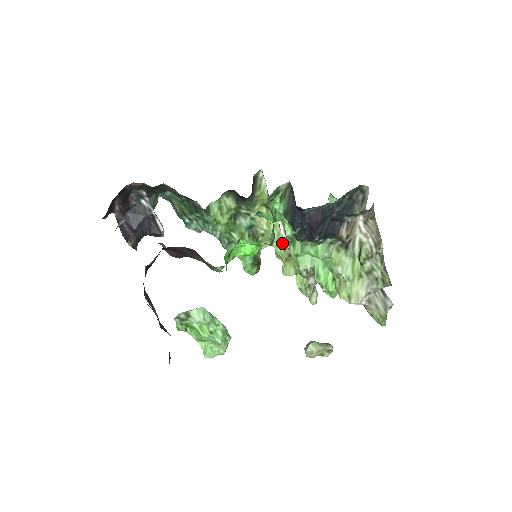
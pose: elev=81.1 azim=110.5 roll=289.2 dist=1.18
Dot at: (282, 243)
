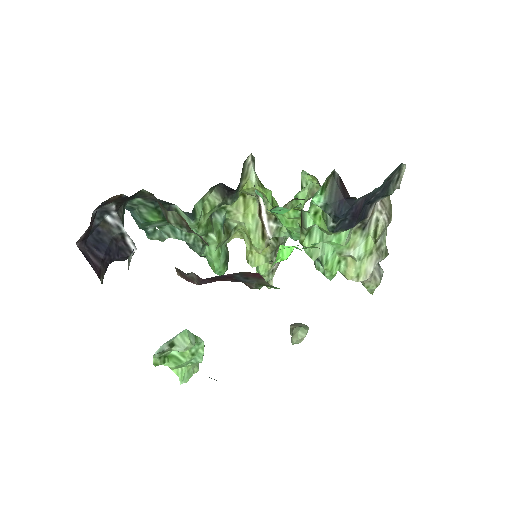
Dot at: (261, 233)
